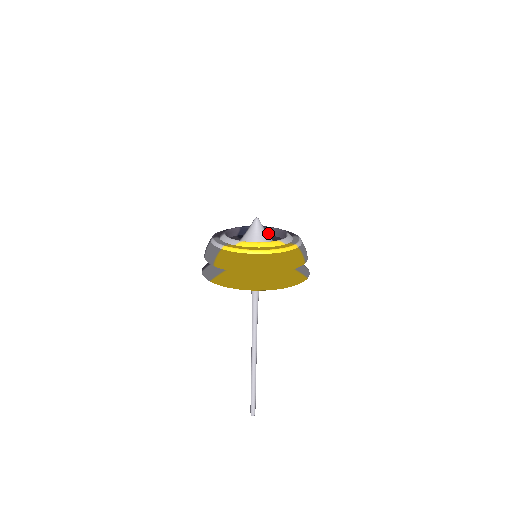
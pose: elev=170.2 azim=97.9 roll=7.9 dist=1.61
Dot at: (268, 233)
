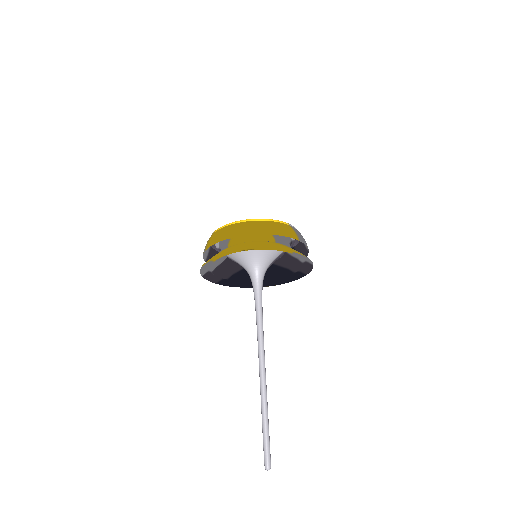
Dot at: occluded
